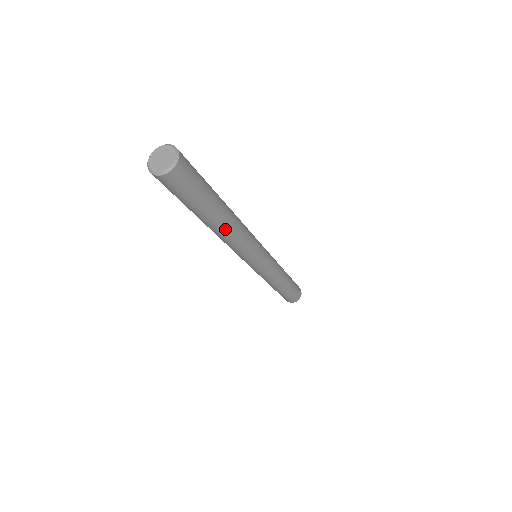
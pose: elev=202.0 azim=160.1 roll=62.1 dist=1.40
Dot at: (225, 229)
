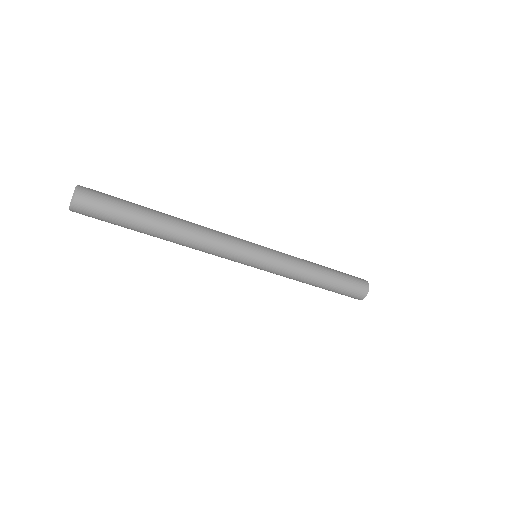
Dot at: (176, 229)
